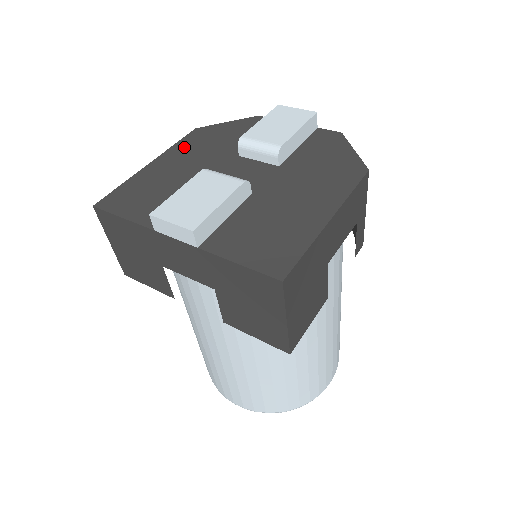
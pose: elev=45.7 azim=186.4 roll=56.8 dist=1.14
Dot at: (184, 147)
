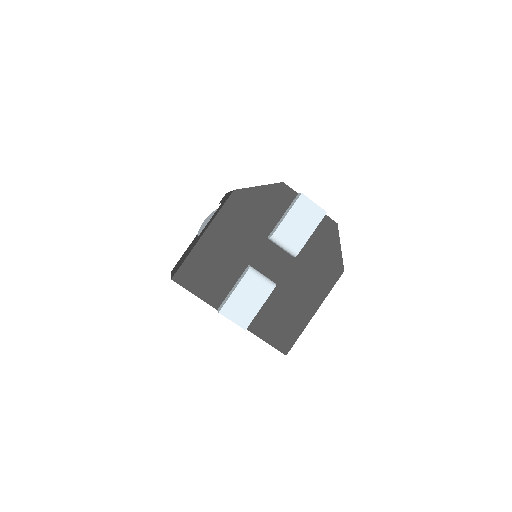
Dot at: (227, 217)
